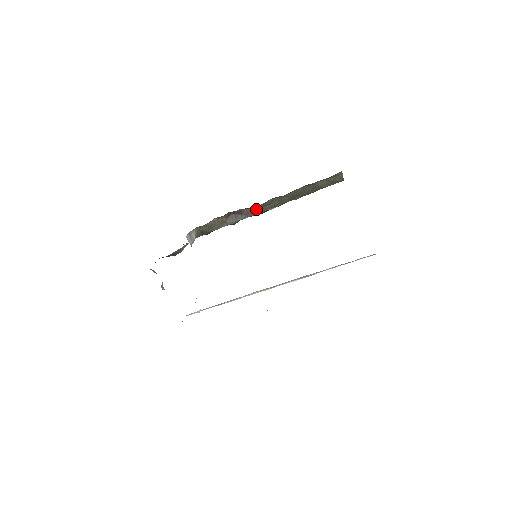
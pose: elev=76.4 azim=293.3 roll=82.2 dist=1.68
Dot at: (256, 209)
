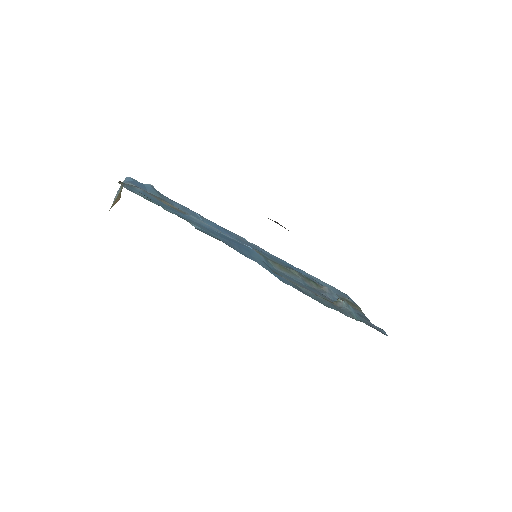
Dot at: occluded
